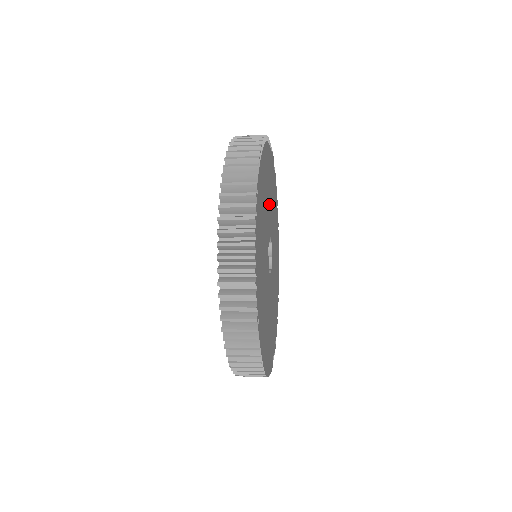
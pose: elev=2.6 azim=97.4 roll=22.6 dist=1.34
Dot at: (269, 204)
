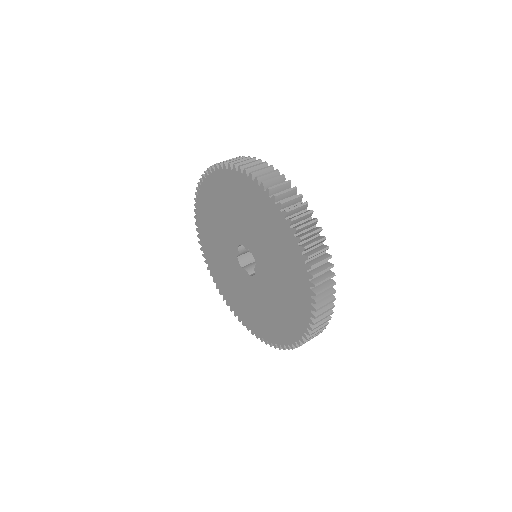
Dot at: occluded
